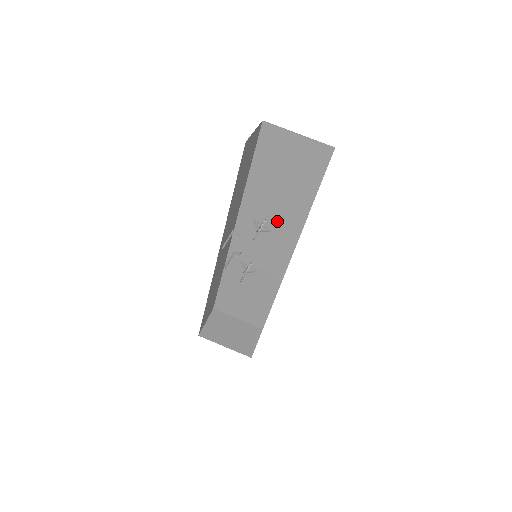
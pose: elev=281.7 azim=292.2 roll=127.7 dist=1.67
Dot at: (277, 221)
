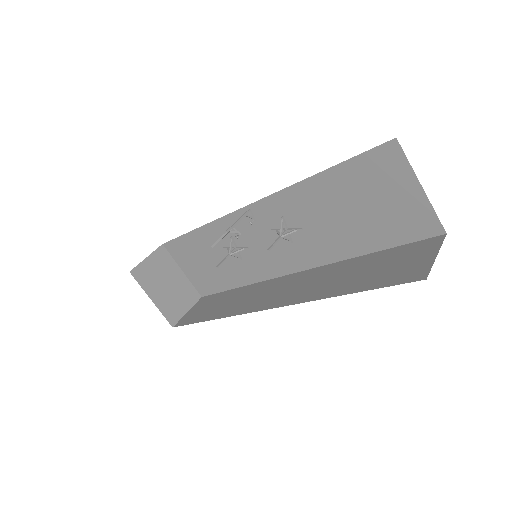
Dot at: (307, 236)
